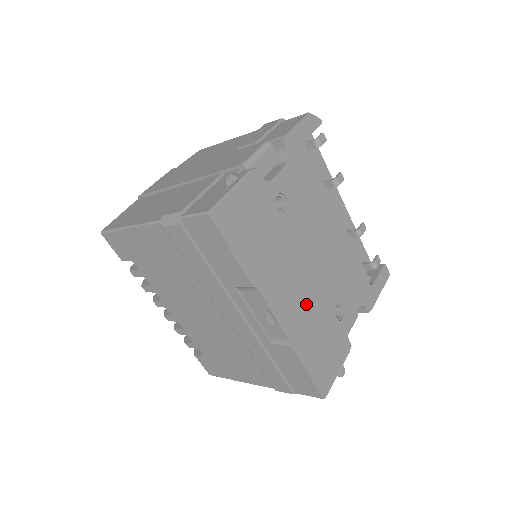
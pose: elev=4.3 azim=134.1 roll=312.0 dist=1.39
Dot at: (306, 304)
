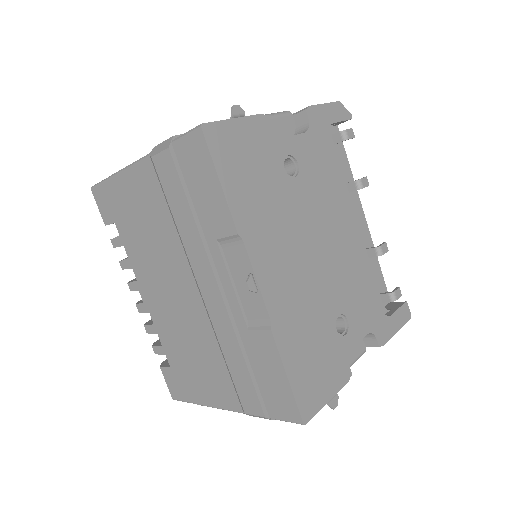
Dot at: (301, 291)
